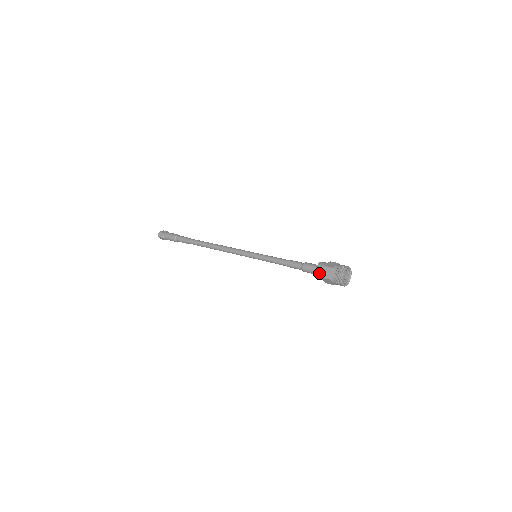
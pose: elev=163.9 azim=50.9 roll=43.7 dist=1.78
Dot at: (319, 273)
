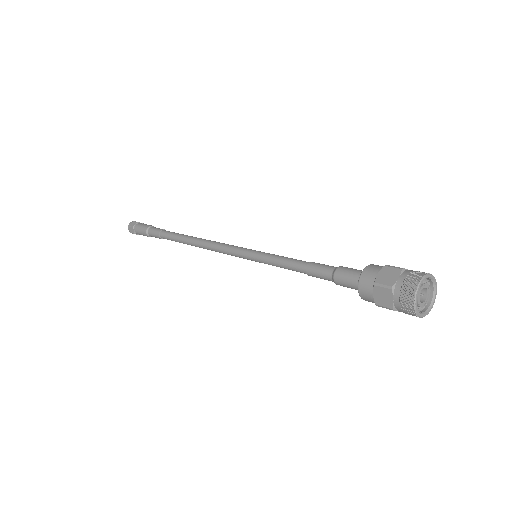
Dot at: (368, 276)
